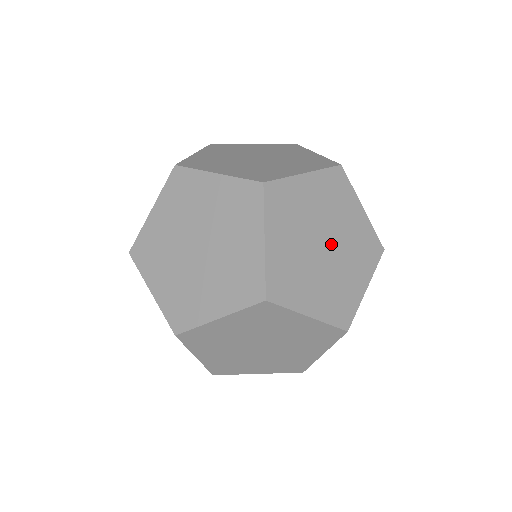
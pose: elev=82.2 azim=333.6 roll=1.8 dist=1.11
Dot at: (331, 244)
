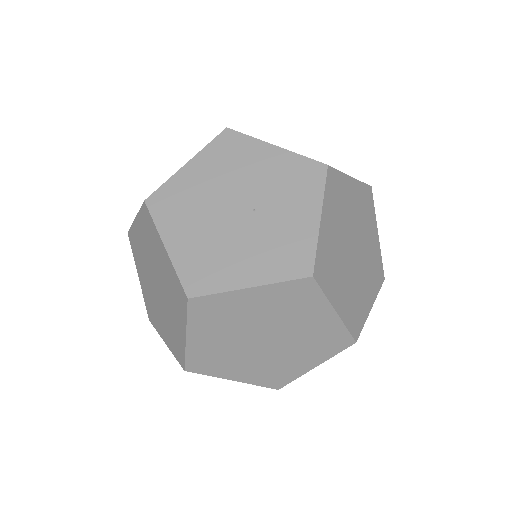
Dot at: occluded
